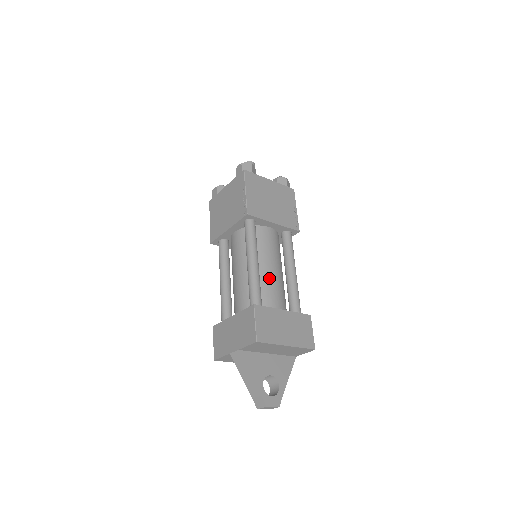
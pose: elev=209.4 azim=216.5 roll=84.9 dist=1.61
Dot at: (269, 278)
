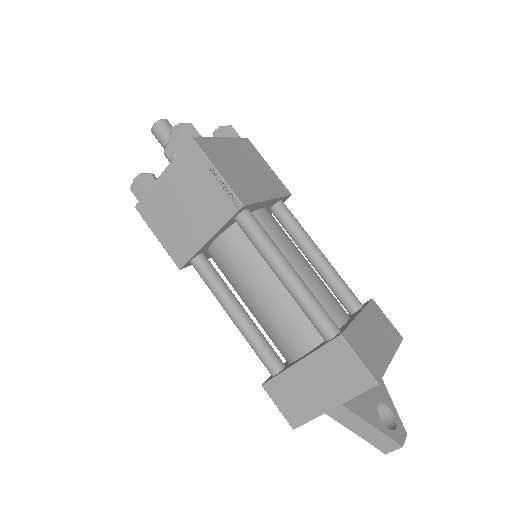
Dot at: (310, 281)
